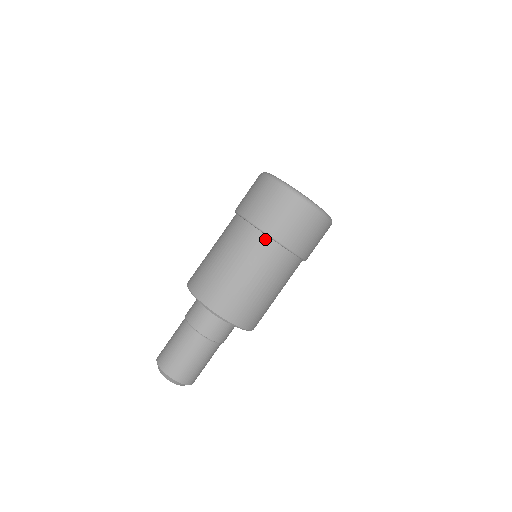
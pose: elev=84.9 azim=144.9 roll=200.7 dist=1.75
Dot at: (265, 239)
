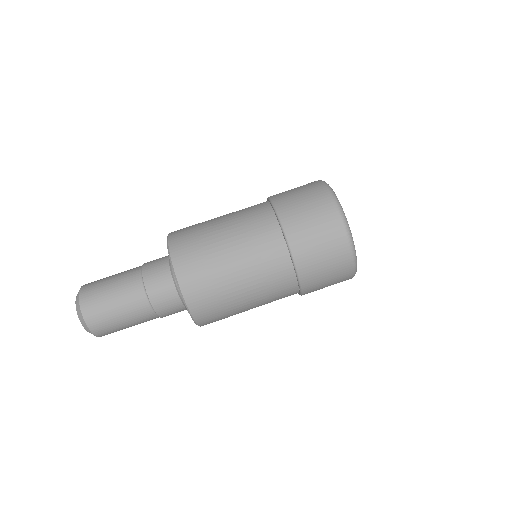
Dot at: (275, 227)
